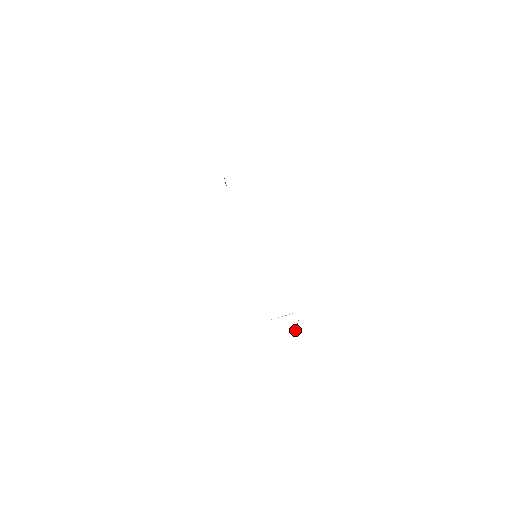
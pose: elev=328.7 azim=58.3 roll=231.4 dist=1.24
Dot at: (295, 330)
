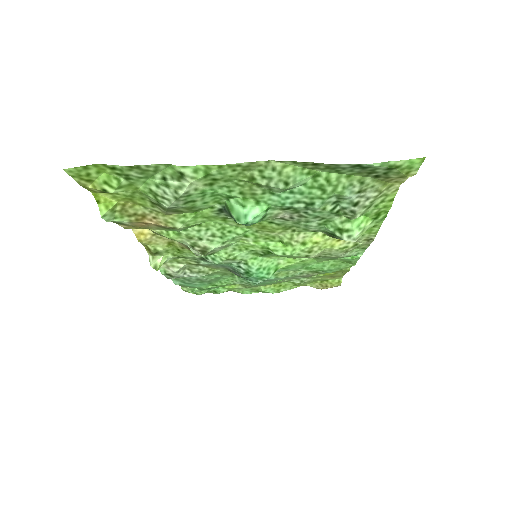
Dot at: (356, 257)
